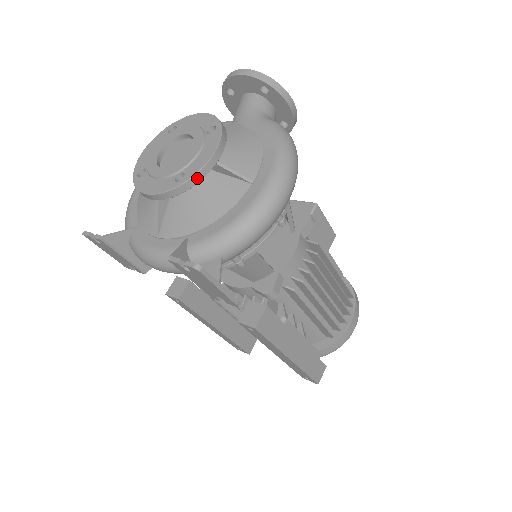
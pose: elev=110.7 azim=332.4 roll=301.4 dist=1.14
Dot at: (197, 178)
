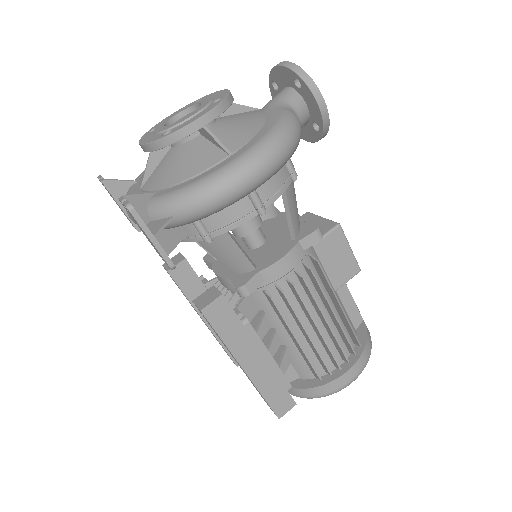
Dot at: (179, 135)
